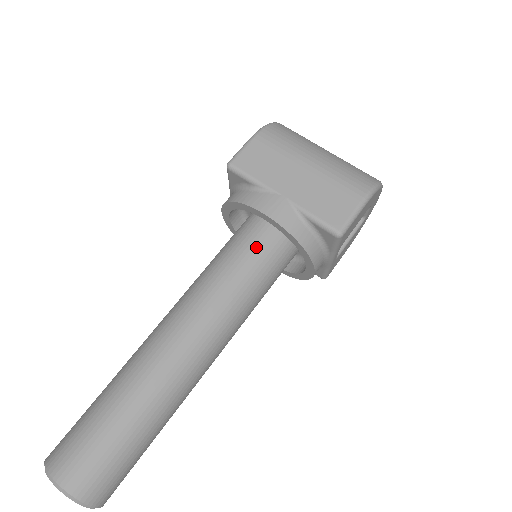
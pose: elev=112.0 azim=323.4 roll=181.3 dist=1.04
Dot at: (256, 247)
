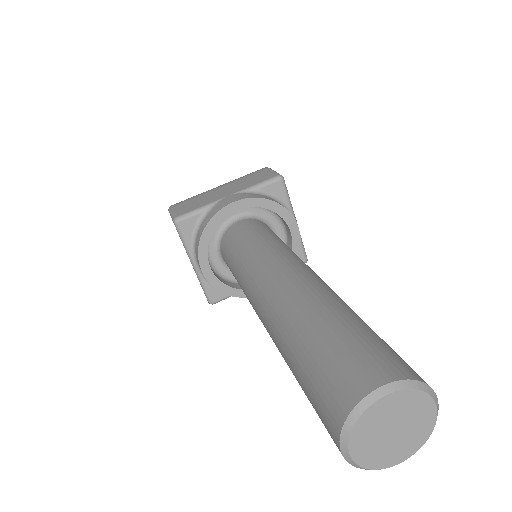
Dot at: (250, 230)
